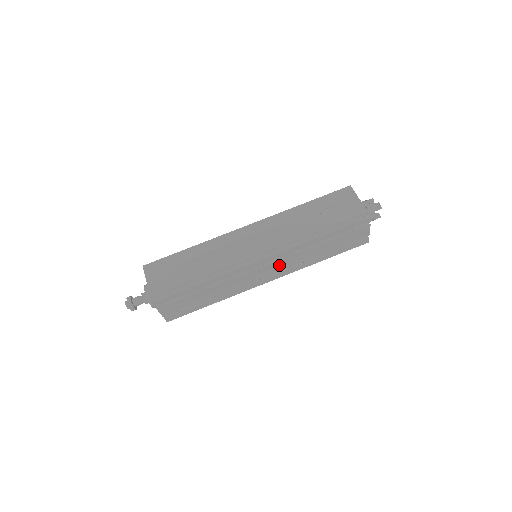
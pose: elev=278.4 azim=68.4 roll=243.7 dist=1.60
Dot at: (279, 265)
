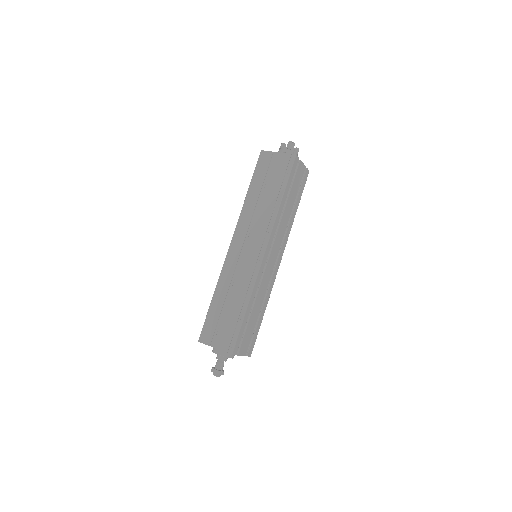
Dot at: (276, 245)
